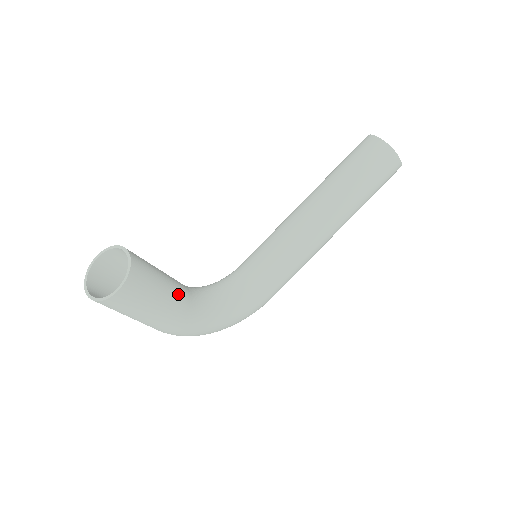
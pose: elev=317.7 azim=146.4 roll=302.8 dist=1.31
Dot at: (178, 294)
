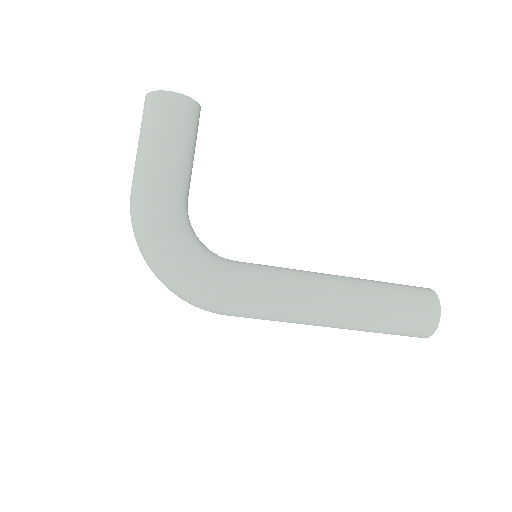
Dot at: (186, 173)
